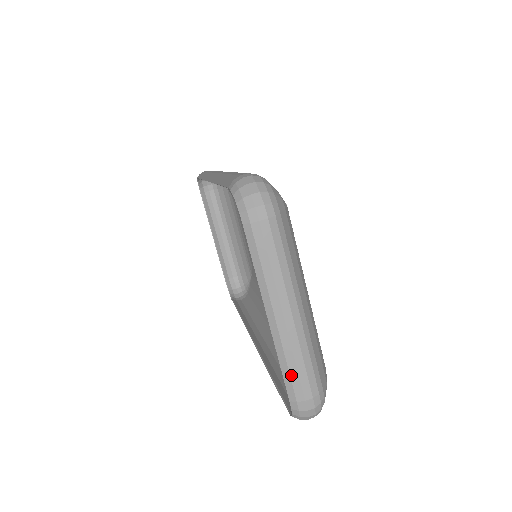
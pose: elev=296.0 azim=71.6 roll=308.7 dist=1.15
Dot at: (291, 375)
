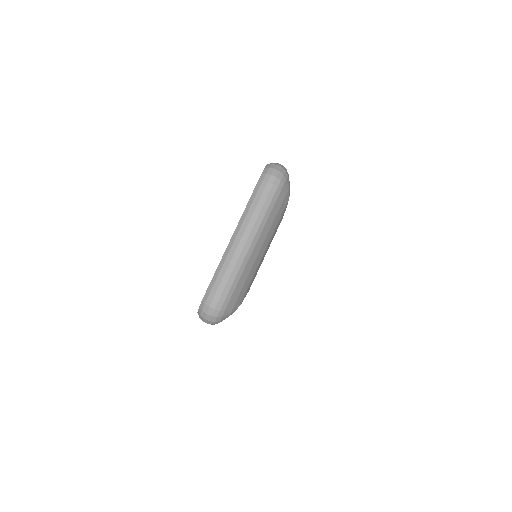
Dot at: (218, 278)
